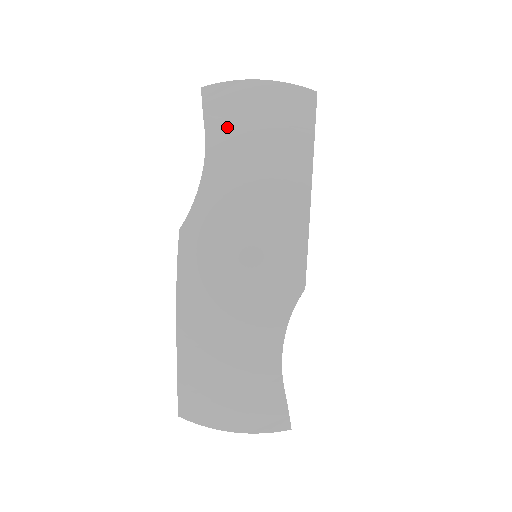
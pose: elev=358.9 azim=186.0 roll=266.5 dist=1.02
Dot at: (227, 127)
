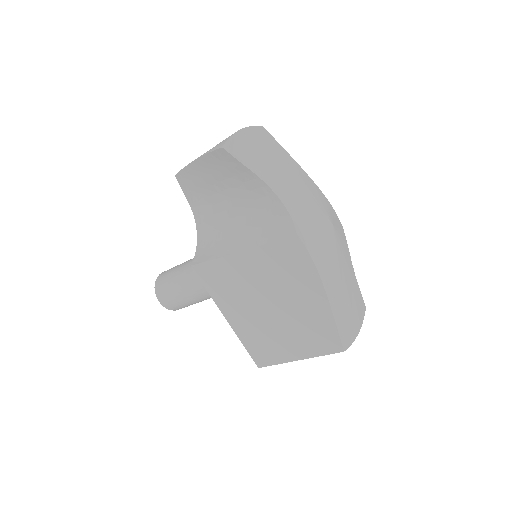
Dot at: (259, 163)
